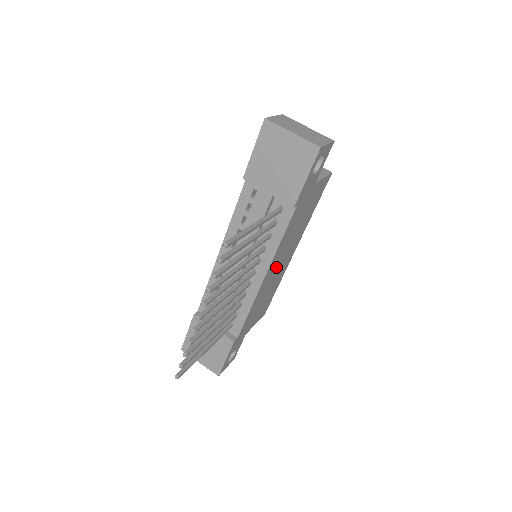
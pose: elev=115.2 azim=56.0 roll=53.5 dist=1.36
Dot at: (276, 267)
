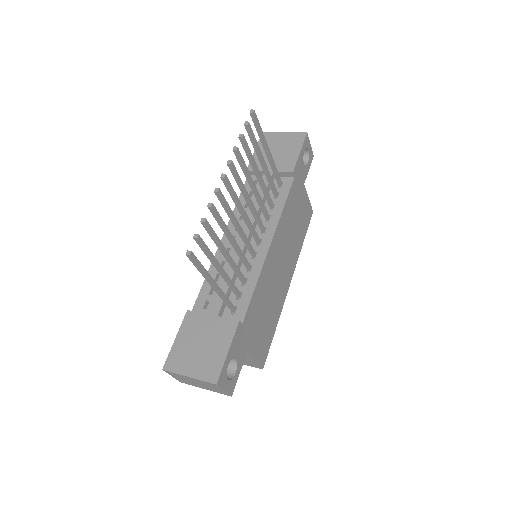
Dot at: (278, 259)
